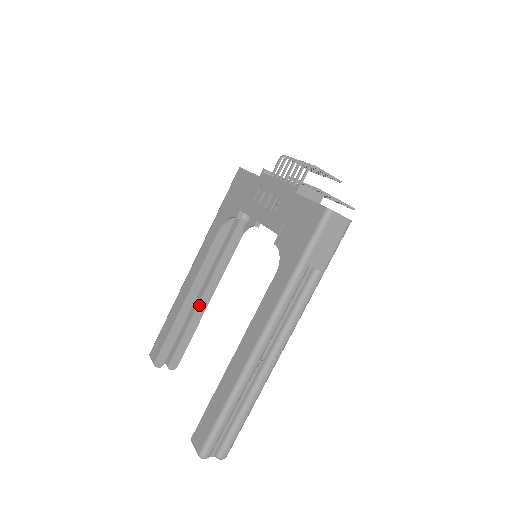
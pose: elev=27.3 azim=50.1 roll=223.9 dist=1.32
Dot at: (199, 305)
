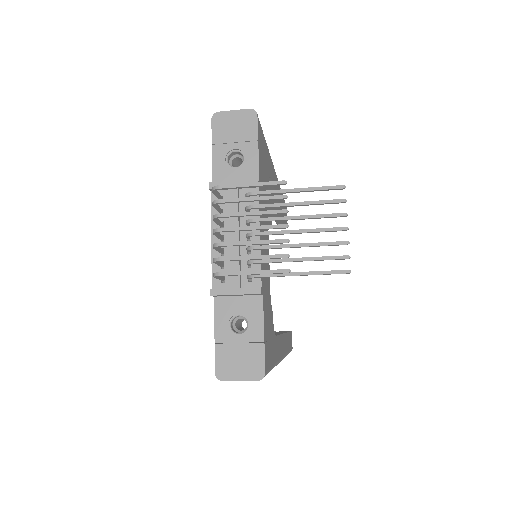
Dot at: occluded
